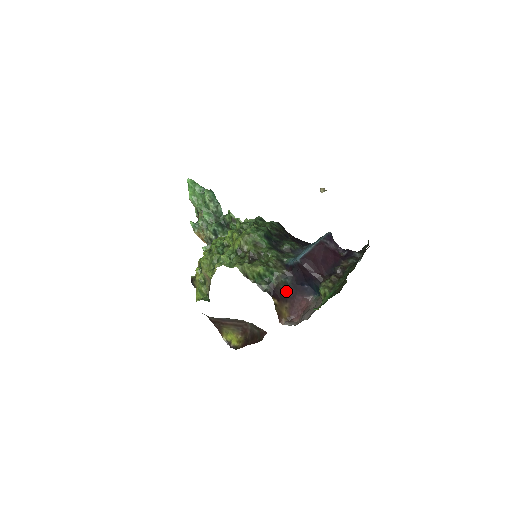
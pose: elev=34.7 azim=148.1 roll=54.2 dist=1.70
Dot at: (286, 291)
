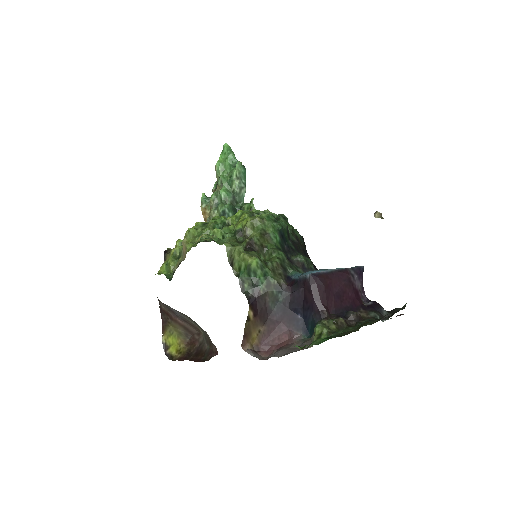
Dot at: (271, 309)
